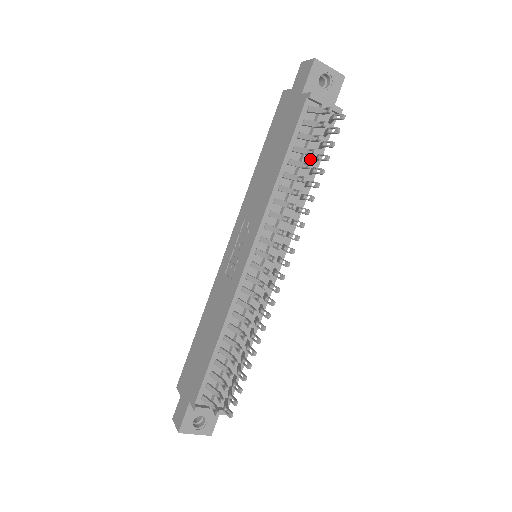
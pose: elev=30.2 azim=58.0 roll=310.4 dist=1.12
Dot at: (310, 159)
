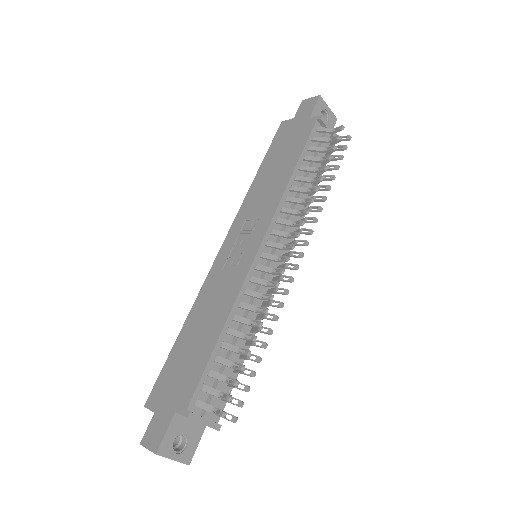
Dot at: occluded
